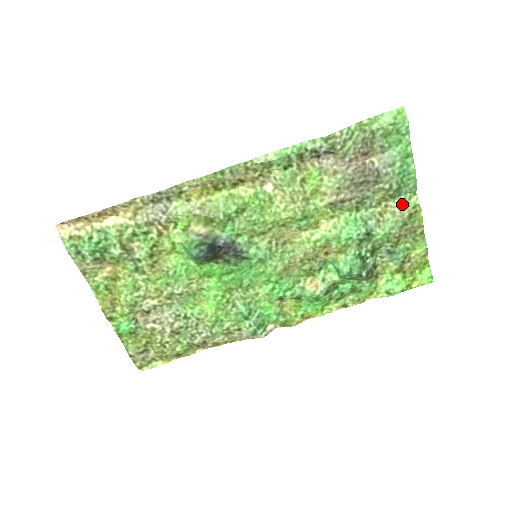
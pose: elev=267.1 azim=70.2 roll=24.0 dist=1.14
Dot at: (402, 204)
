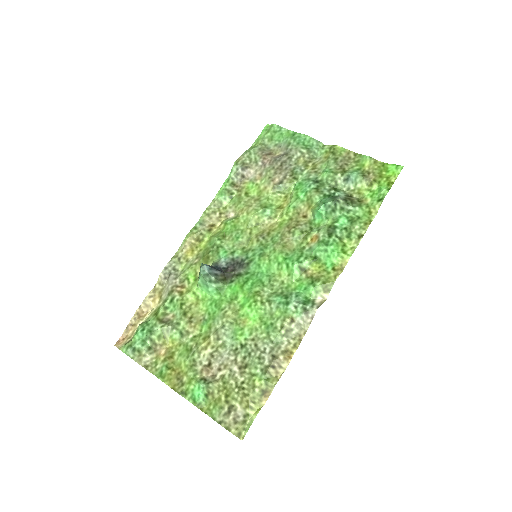
Dot at: (322, 155)
